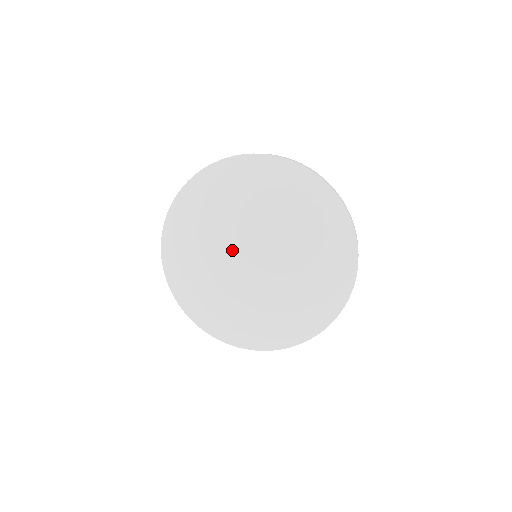
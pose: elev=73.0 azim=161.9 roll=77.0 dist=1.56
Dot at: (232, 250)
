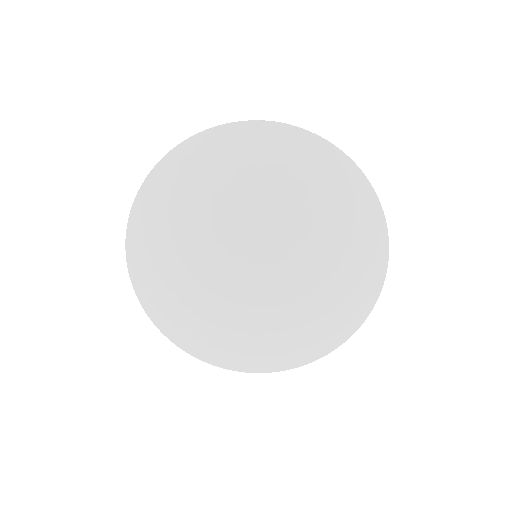
Dot at: (229, 276)
